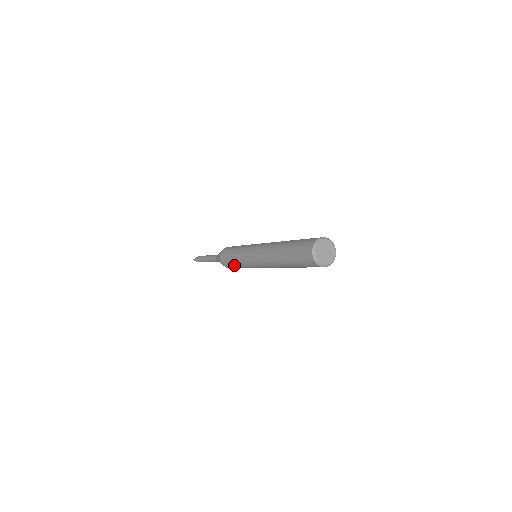
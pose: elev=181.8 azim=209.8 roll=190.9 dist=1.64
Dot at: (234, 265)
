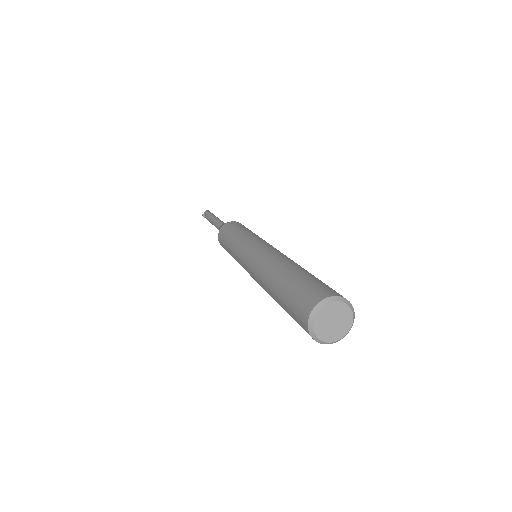
Dot at: occluded
